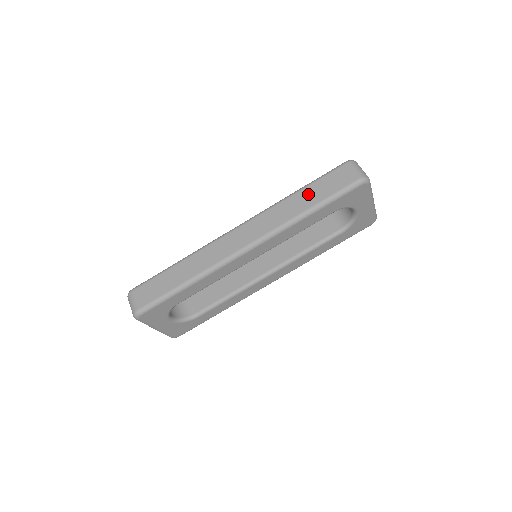
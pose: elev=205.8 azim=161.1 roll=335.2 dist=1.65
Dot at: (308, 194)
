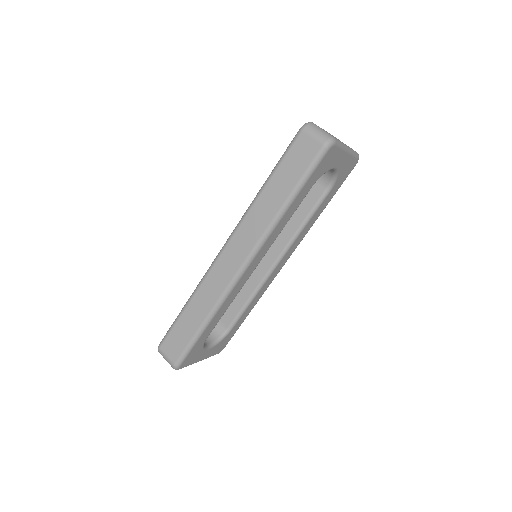
Dot at: (277, 184)
